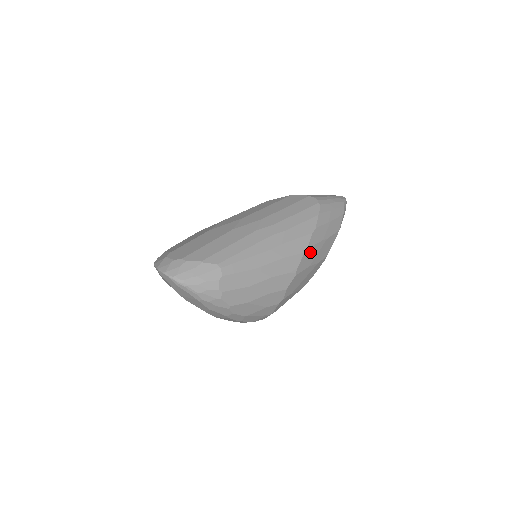
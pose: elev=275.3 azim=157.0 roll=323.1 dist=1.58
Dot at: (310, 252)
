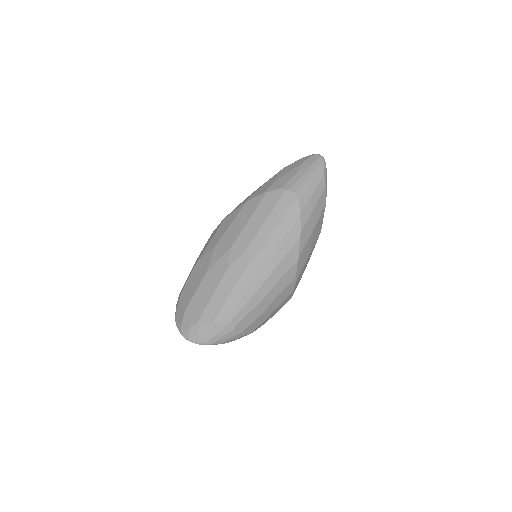
Dot at: (303, 253)
